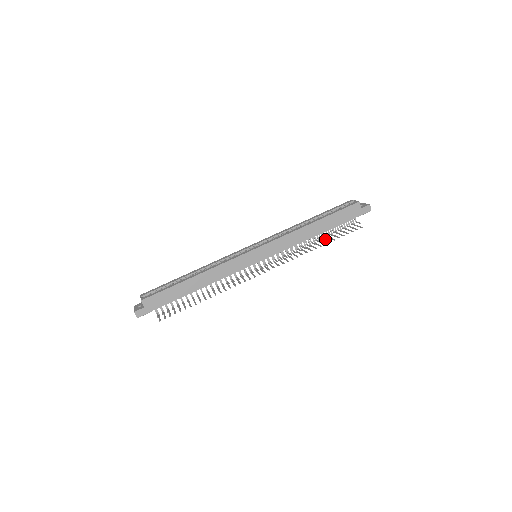
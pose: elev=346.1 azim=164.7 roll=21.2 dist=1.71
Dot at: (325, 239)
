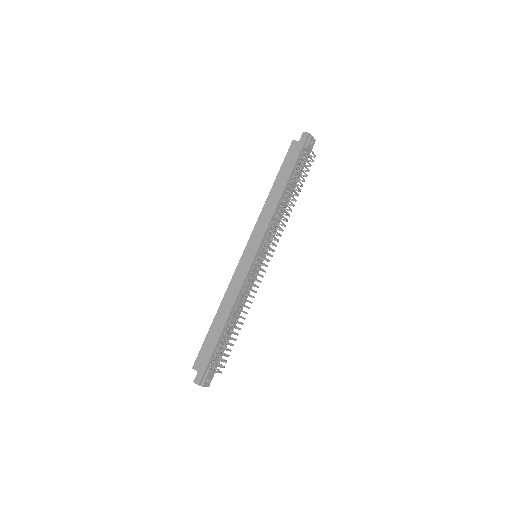
Dot at: (299, 189)
